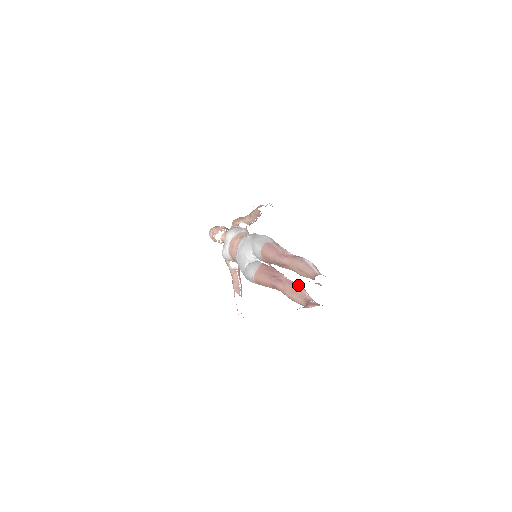
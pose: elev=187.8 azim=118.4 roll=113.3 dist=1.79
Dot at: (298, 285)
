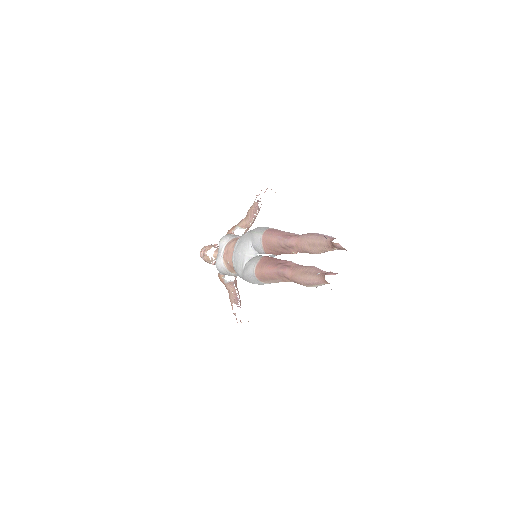
Dot at: occluded
